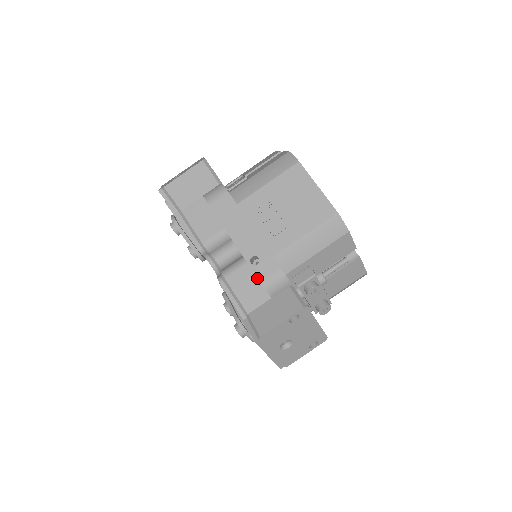
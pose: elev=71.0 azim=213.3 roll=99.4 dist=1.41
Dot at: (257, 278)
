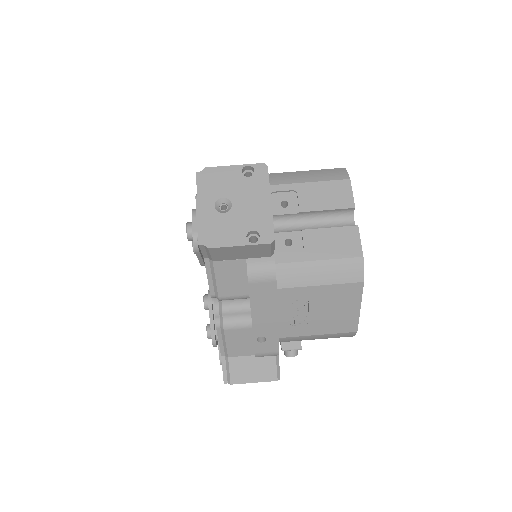
Dot at: (253, 340)
